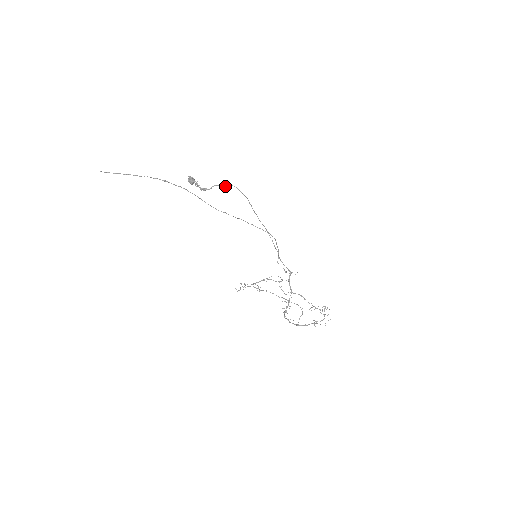
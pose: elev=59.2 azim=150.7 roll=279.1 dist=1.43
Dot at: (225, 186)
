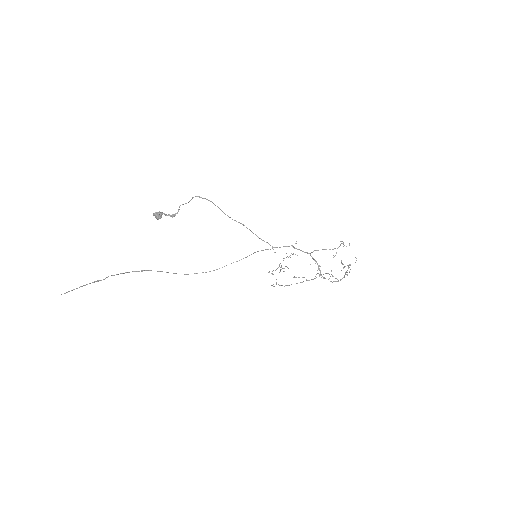
Dot at: (188, 202)
